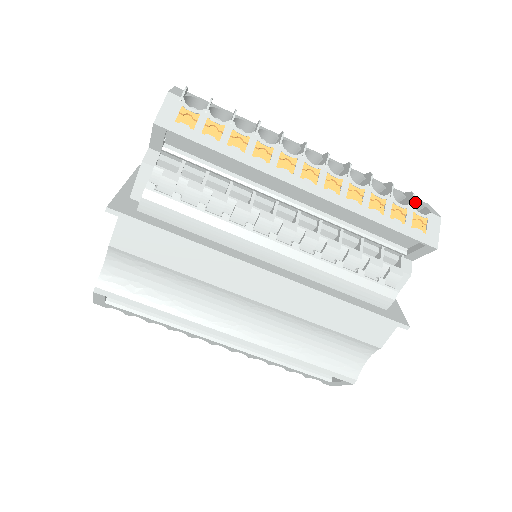
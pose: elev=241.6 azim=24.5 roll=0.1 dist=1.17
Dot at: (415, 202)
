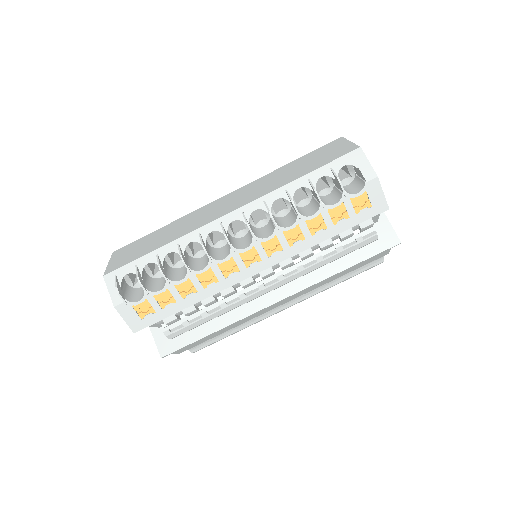
Dot at: (346, 164)
